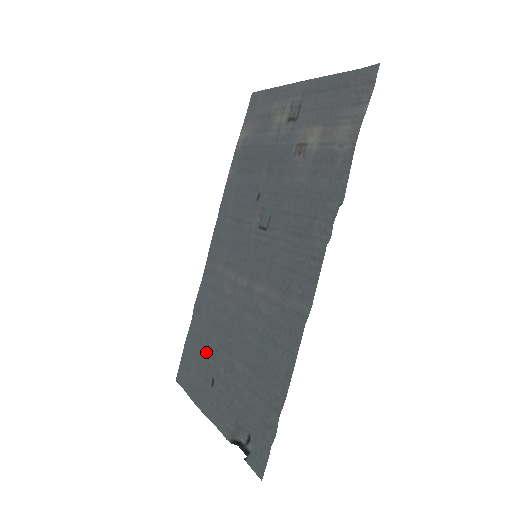
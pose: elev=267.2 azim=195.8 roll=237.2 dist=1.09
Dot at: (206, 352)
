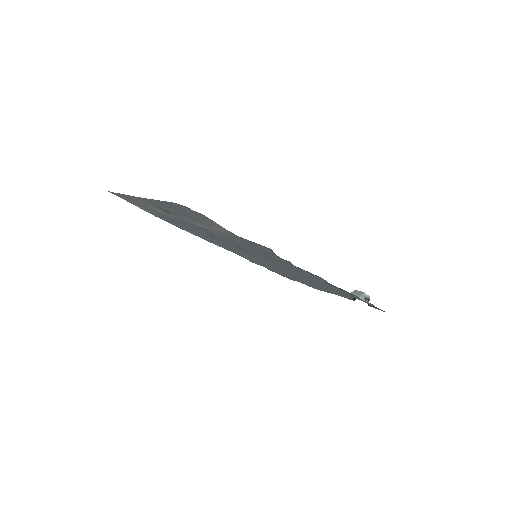
Dot at: (291, 277)
